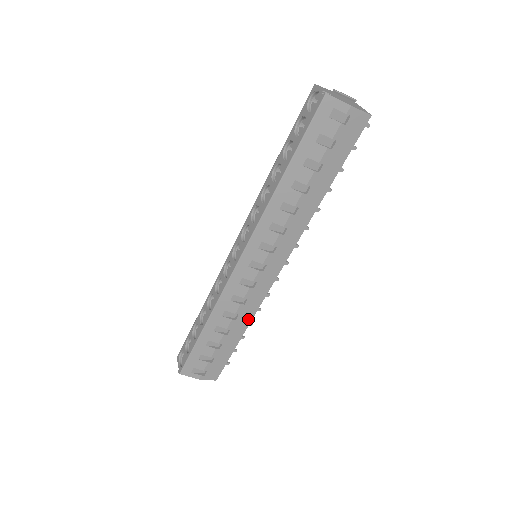
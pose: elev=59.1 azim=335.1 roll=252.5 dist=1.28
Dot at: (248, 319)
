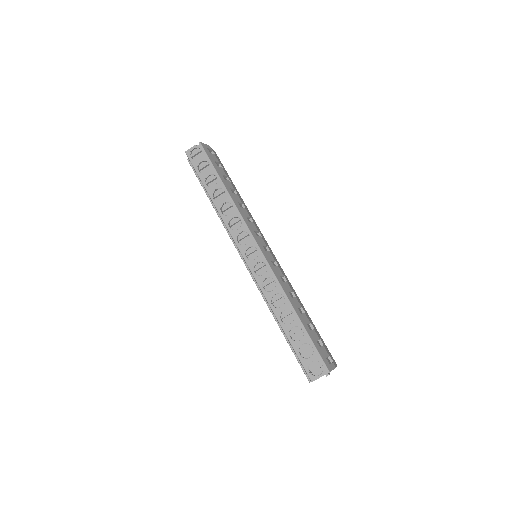
Dot at: (296, 295)
